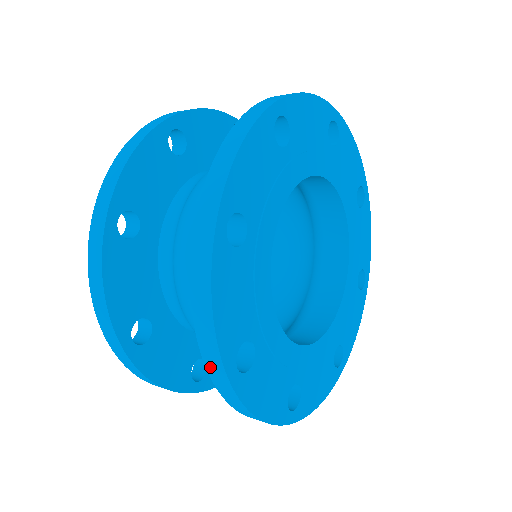
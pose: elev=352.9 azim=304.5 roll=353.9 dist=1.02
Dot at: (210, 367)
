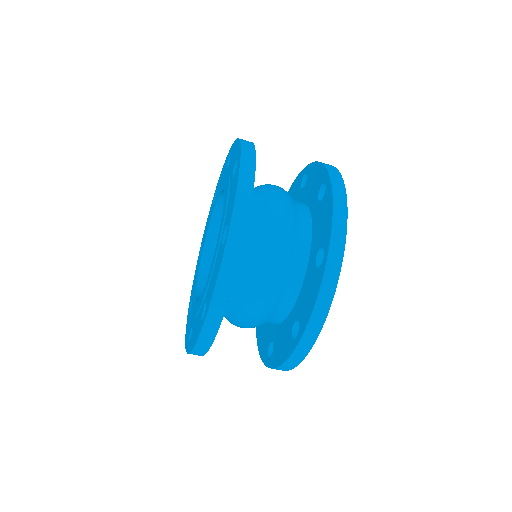
Dot at: (304, 341)
